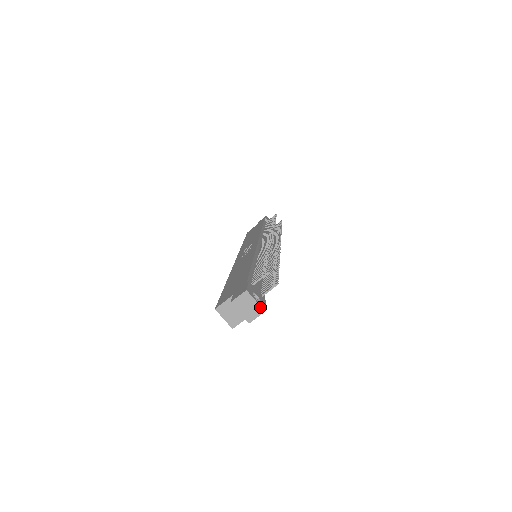
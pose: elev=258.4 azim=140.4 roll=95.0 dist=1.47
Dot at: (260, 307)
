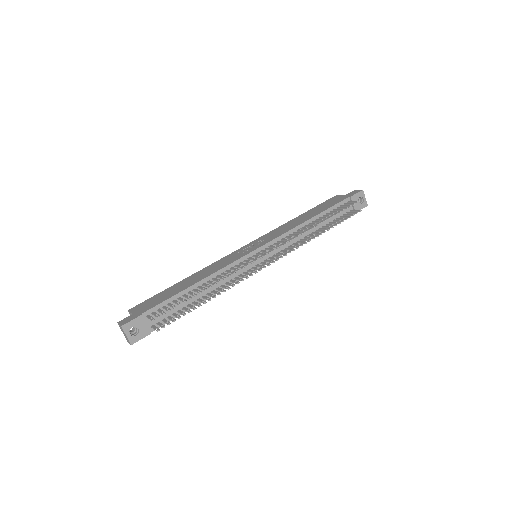
Dot at: (129, 341)
